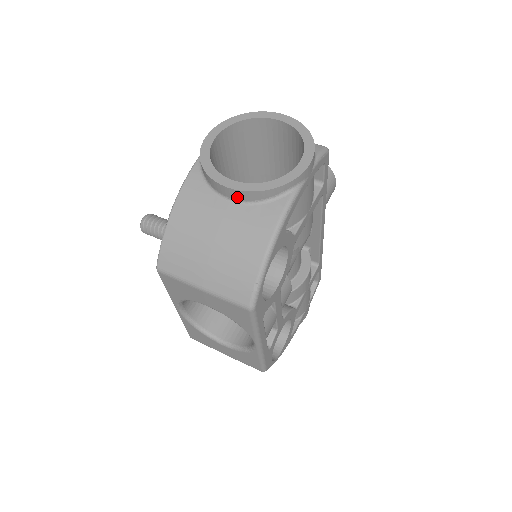
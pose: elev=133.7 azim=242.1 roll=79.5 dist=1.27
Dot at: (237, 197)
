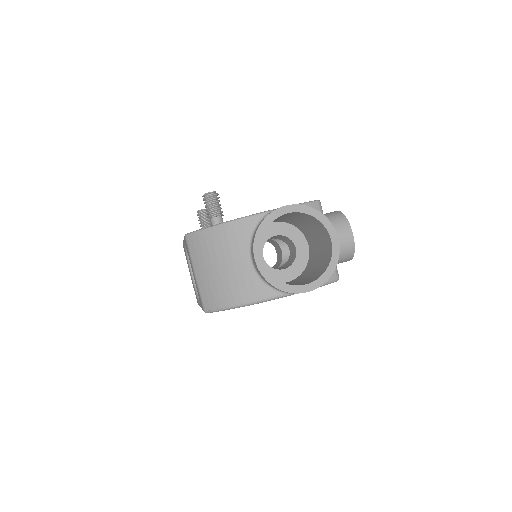
Dot at: (255, 265)
